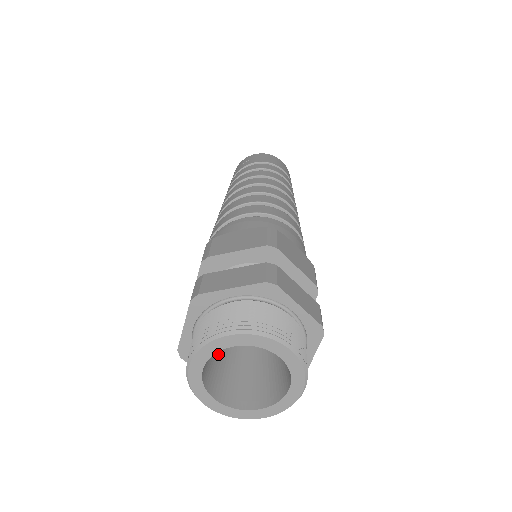
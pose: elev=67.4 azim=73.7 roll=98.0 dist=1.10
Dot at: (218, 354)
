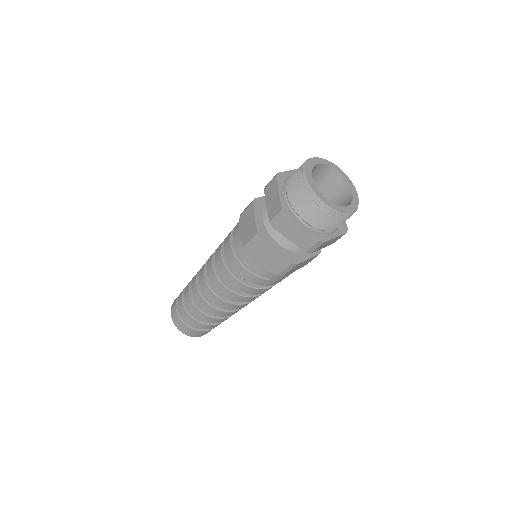
Dot at: occluded
